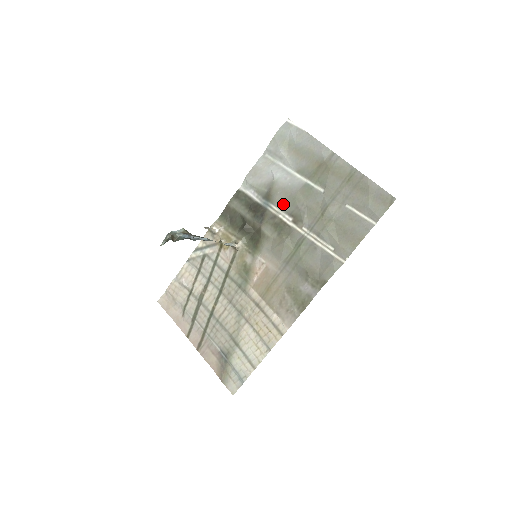
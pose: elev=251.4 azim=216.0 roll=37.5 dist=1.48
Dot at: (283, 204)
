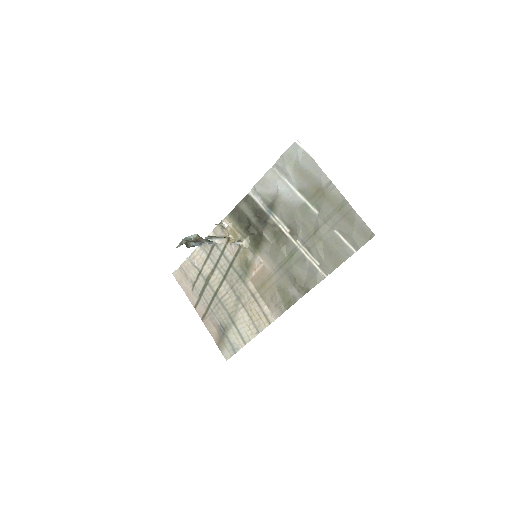
Dot at: (283, 216)
